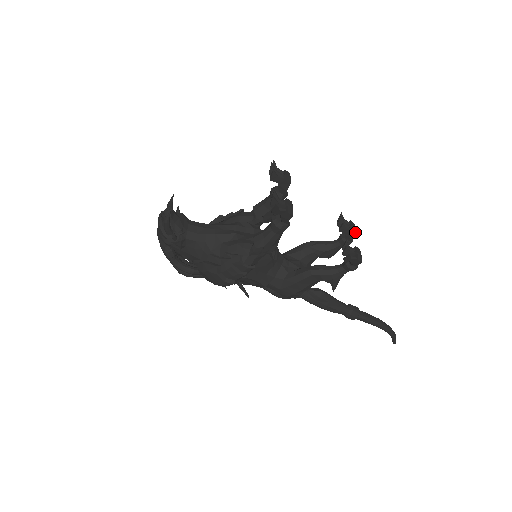
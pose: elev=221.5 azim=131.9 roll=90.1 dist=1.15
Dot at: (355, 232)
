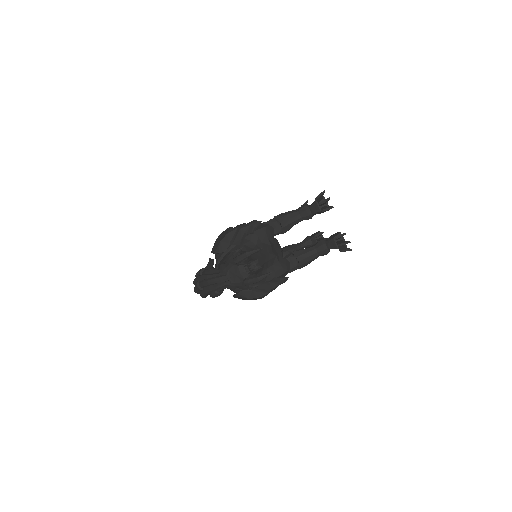
Dot at: occluded
